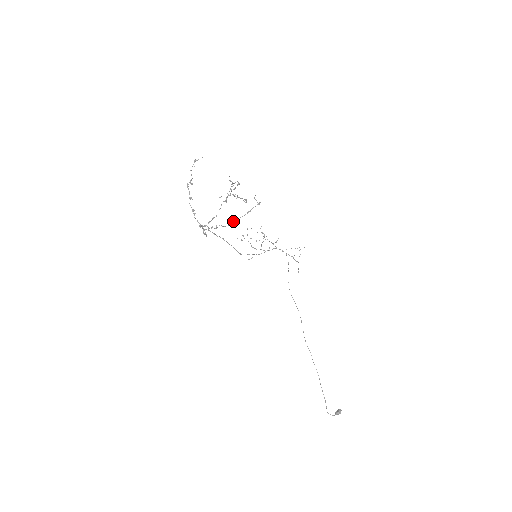
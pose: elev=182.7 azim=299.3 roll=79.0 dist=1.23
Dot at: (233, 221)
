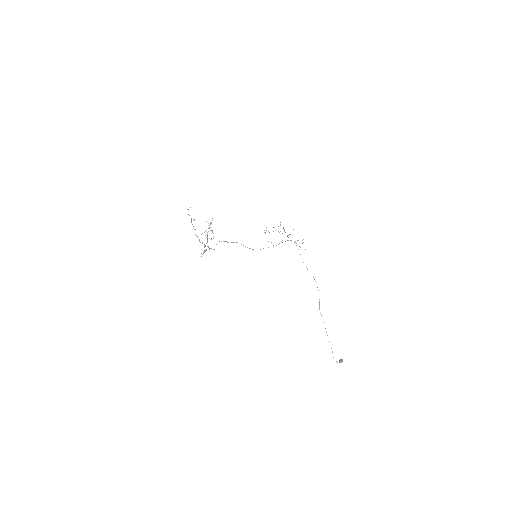
Dot at: (202, 254)
